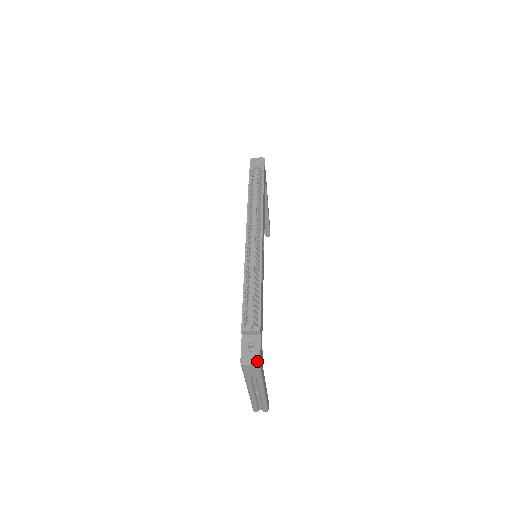
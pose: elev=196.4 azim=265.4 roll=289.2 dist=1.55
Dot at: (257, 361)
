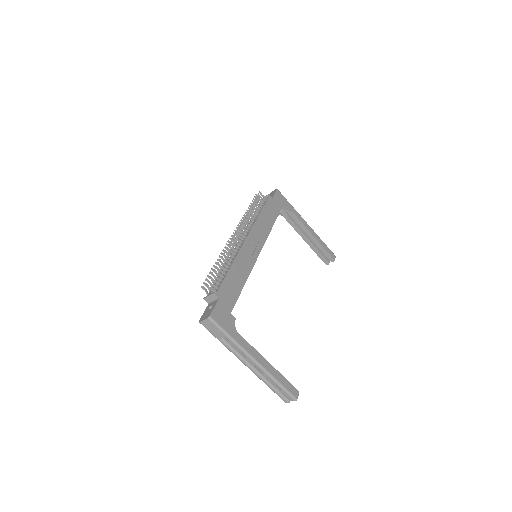
Dot at: (208, 316)
